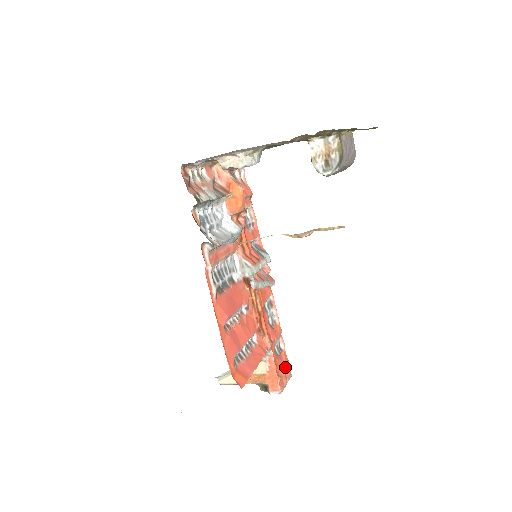
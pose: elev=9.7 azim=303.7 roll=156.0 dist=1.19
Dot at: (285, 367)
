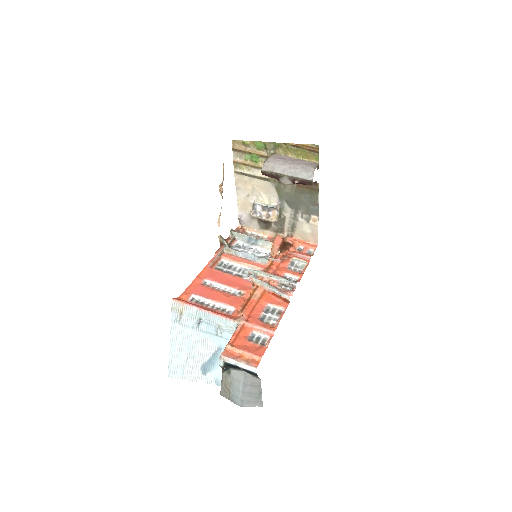
Dot at: (250, 351)
